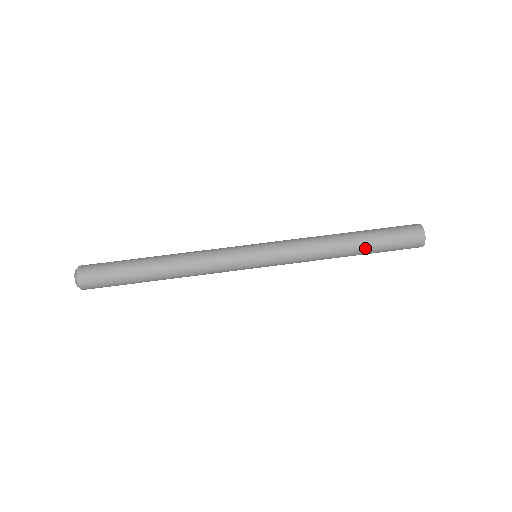
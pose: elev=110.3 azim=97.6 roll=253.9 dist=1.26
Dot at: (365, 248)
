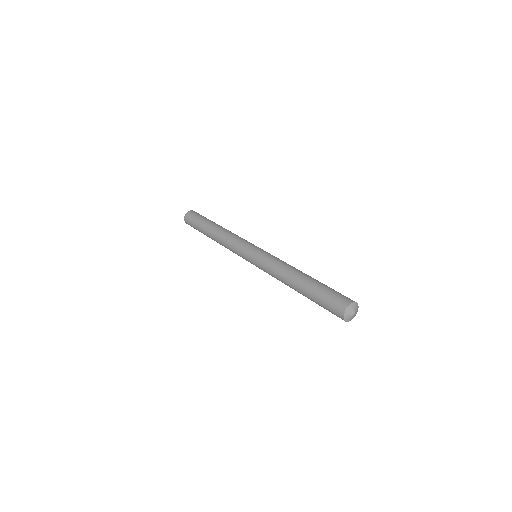
Dot at: (311, 281)
